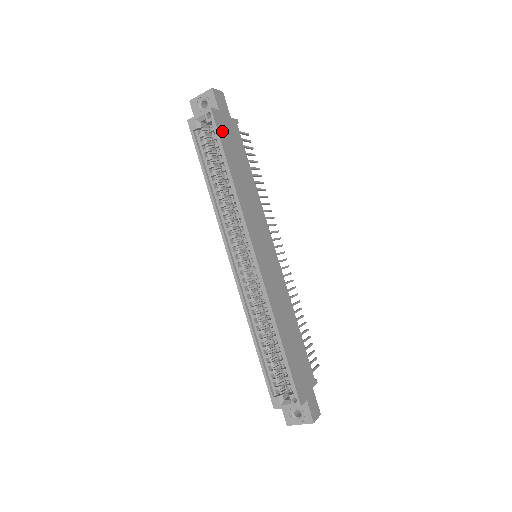
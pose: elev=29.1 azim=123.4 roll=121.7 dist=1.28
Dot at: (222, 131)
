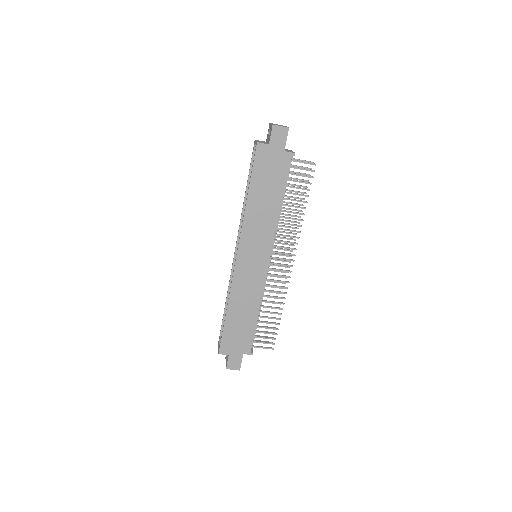
Dot at: (260, 162)
